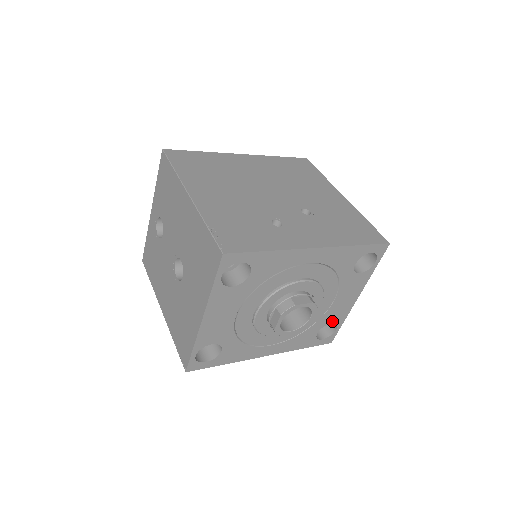
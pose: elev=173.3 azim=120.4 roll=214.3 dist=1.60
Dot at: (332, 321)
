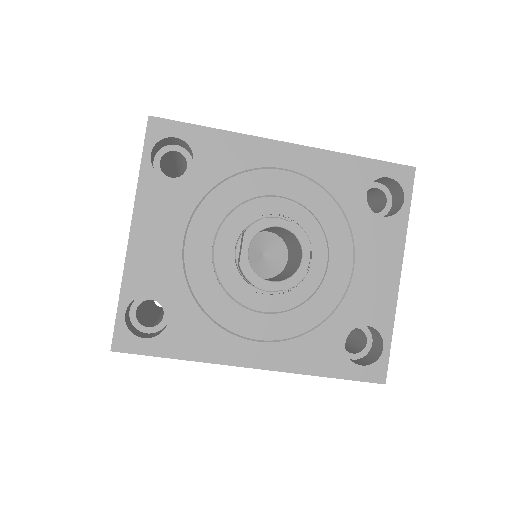
Dot at: (367, 321)
